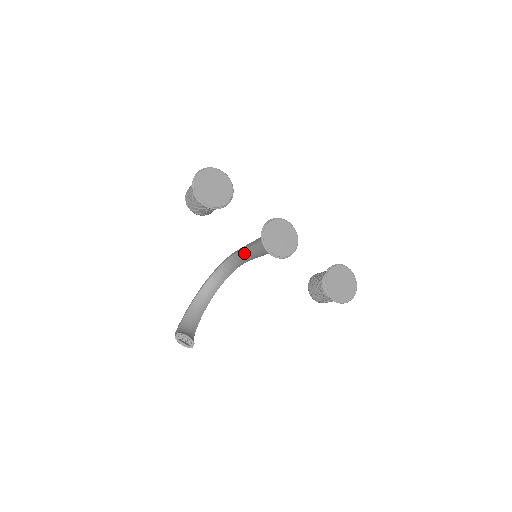
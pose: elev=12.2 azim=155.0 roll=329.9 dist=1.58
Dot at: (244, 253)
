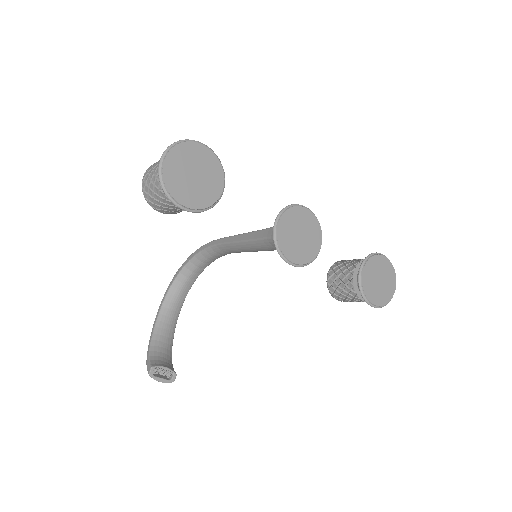
Dot at: (232, 247)
